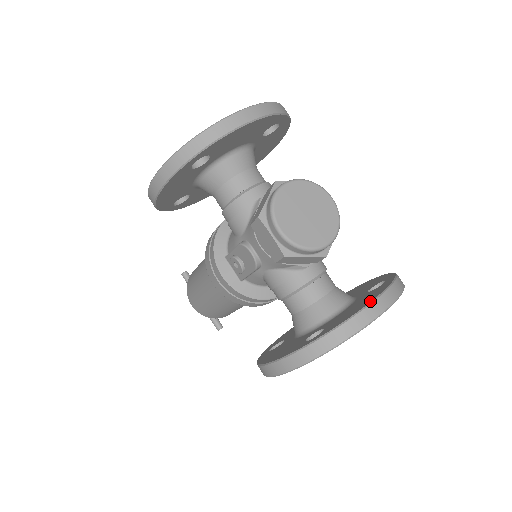
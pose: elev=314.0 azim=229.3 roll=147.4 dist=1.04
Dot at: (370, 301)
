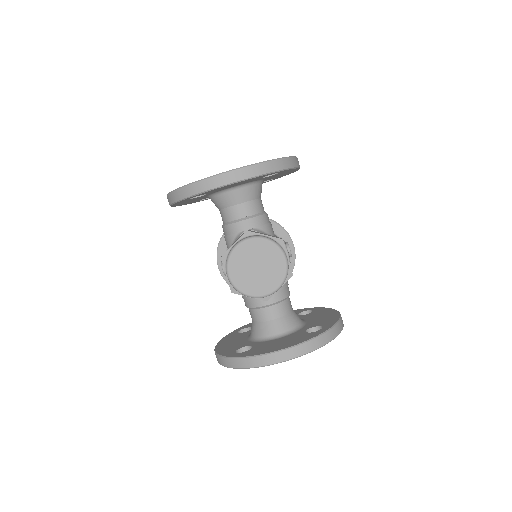
Dot at: (280, 349)
